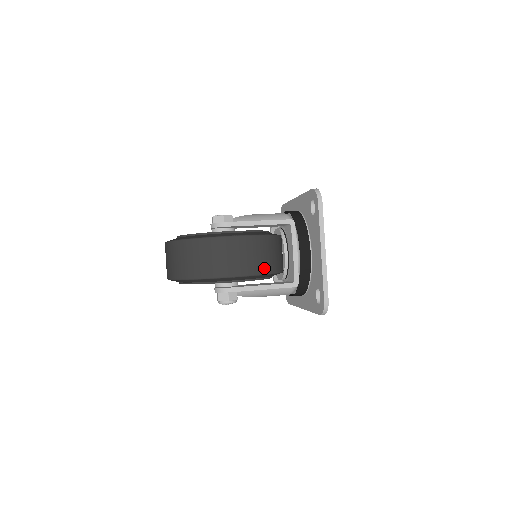
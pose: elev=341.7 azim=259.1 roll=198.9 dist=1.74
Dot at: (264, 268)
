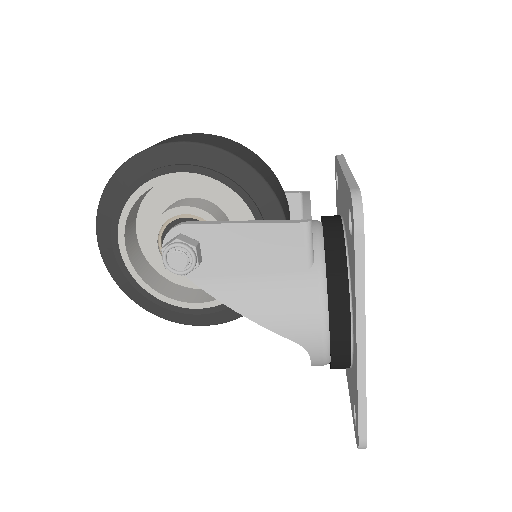
Dot at: (231, 151)
